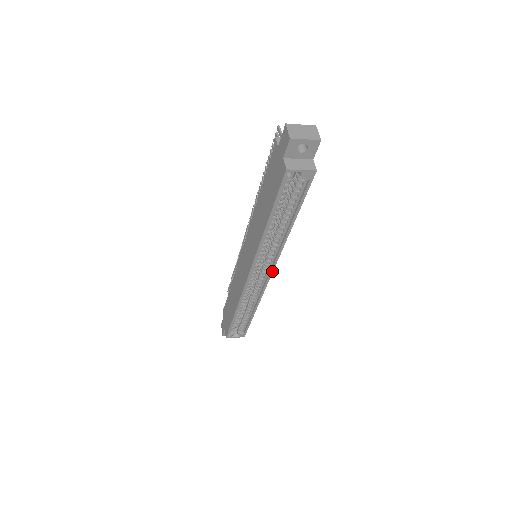
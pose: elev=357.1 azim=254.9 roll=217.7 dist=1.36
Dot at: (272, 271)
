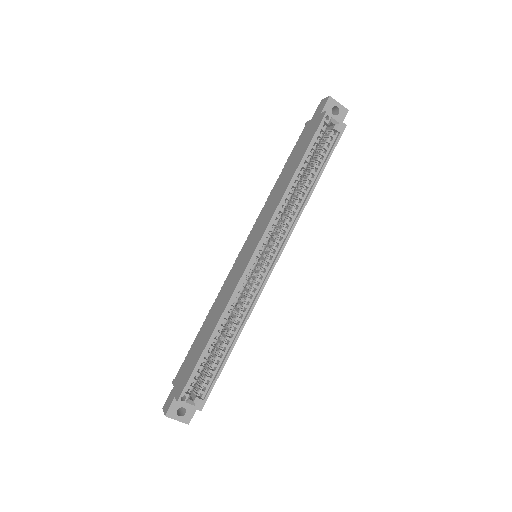
Dot at: (278, 257)
